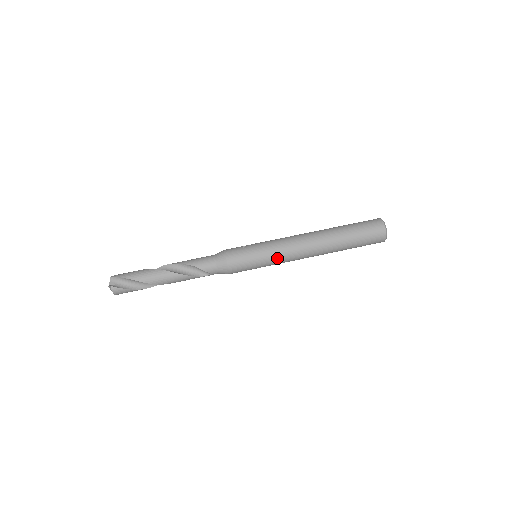
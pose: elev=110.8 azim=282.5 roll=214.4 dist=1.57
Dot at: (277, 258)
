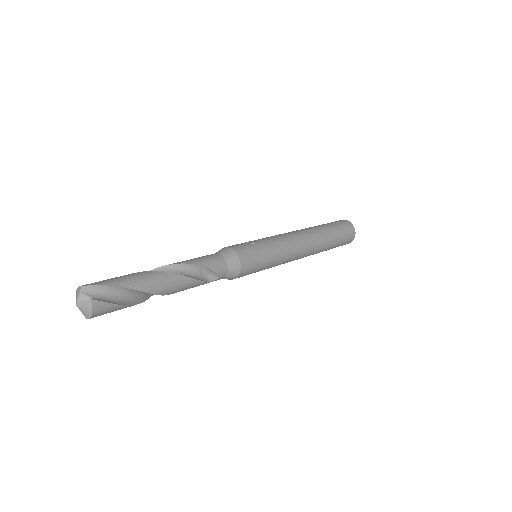
Dot at: (283, 255)
